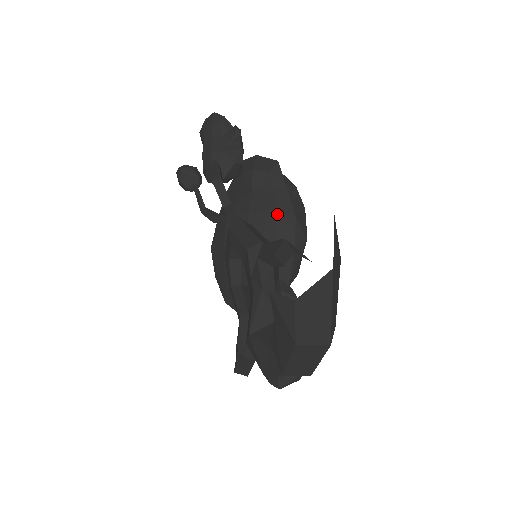
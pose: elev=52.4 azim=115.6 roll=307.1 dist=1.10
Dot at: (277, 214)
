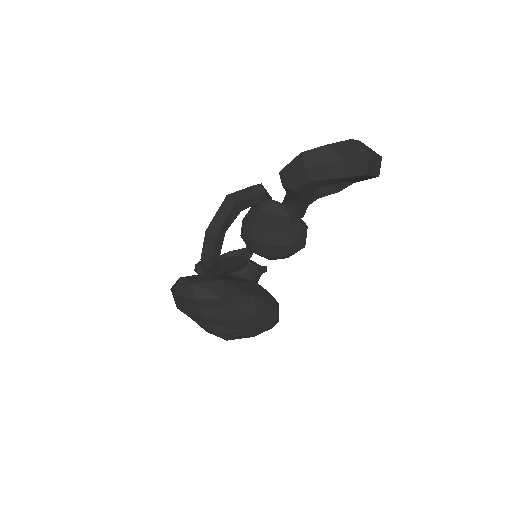
Dot at: occluded
